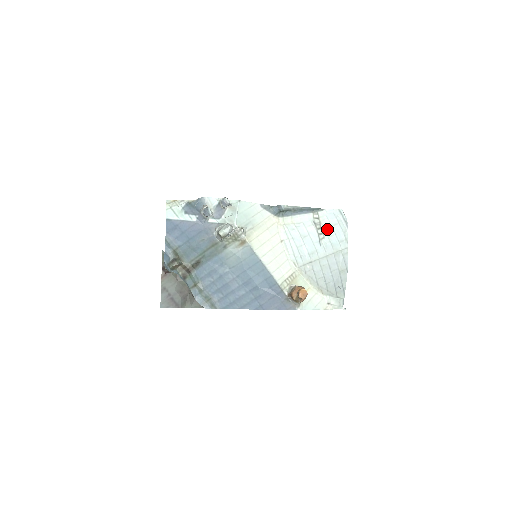
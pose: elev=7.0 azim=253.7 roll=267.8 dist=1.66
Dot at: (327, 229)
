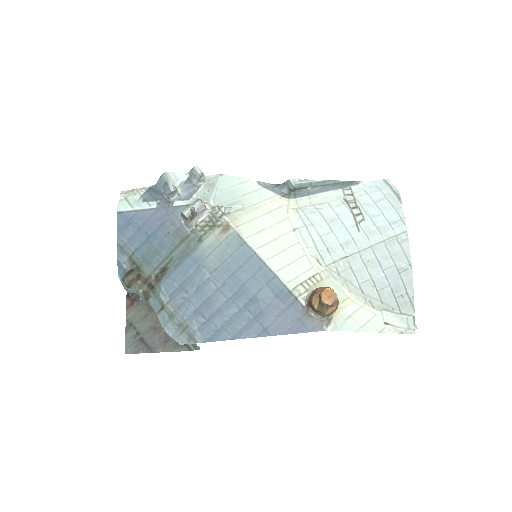
Dot at: (367, 207)
